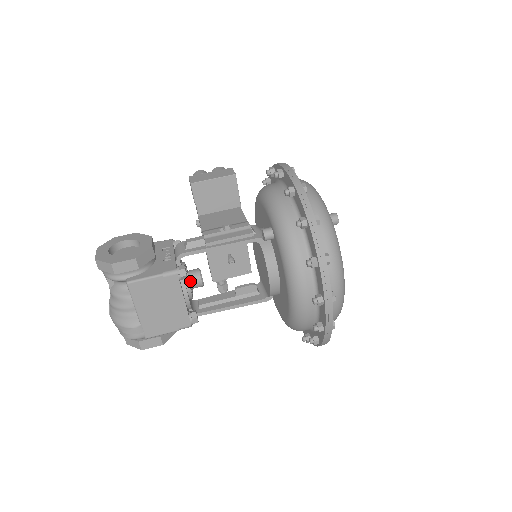
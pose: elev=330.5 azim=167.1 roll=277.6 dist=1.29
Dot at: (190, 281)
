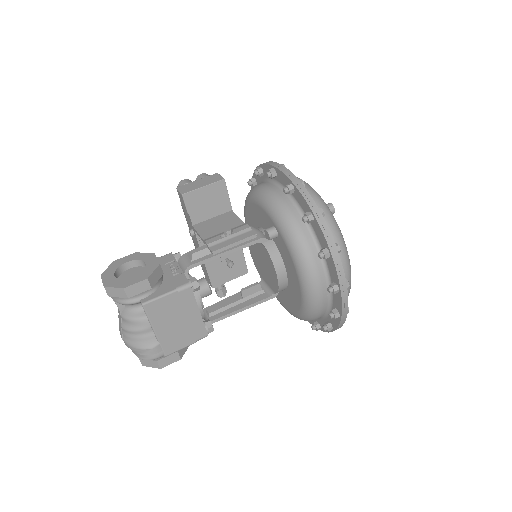
Dot at: (199, 291)
